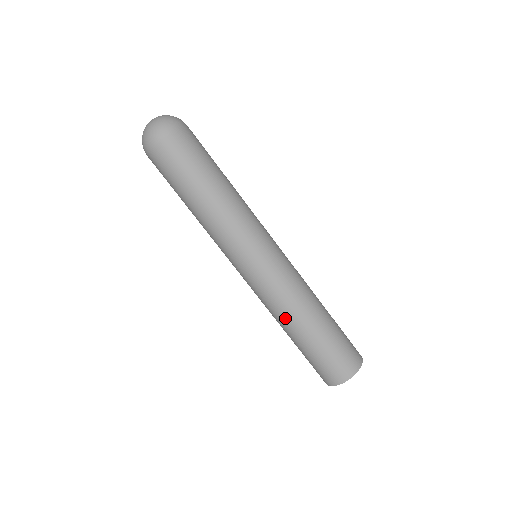
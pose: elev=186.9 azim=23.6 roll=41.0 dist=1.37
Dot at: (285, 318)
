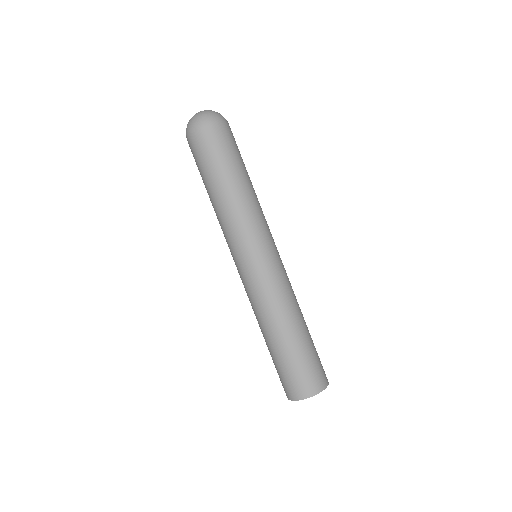
Dot at: (258, 320)
